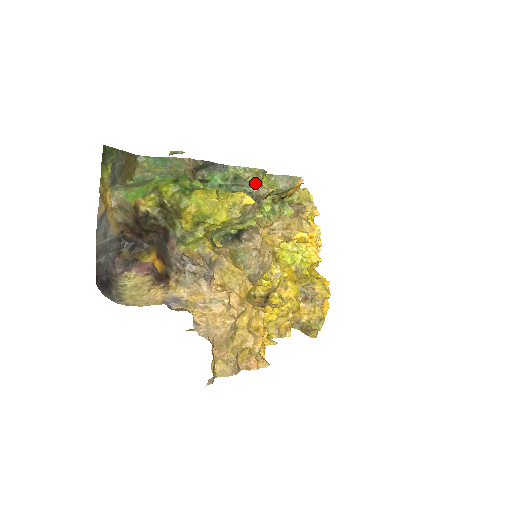
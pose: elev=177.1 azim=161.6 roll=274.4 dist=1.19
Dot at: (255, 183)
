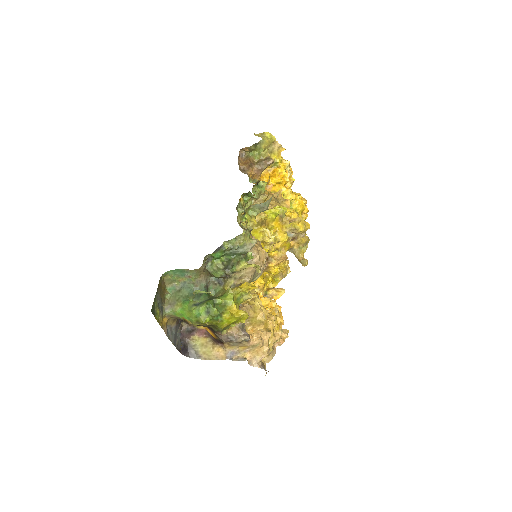
Dot at: (246, 244)
